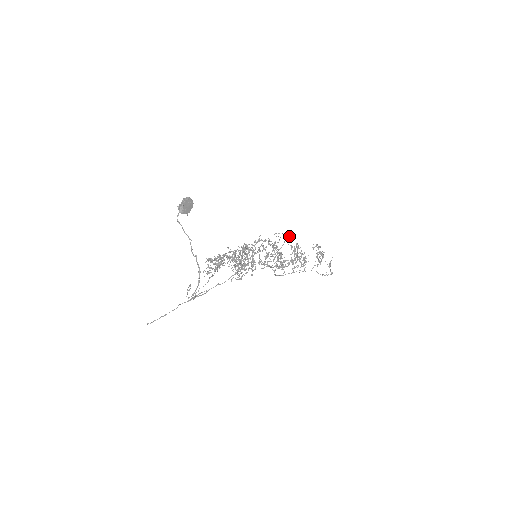
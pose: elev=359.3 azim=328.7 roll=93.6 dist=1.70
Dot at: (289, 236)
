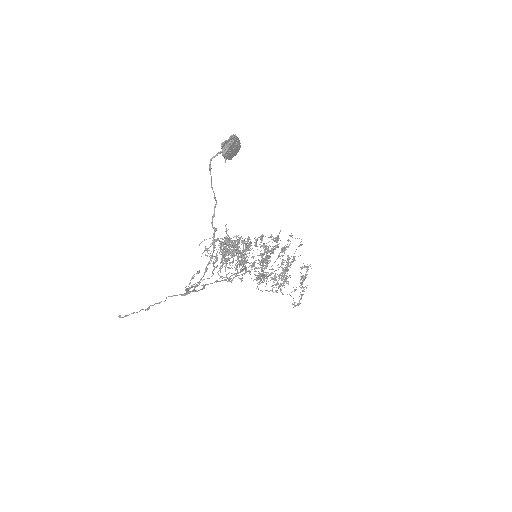
Dot at: (302, 244)
